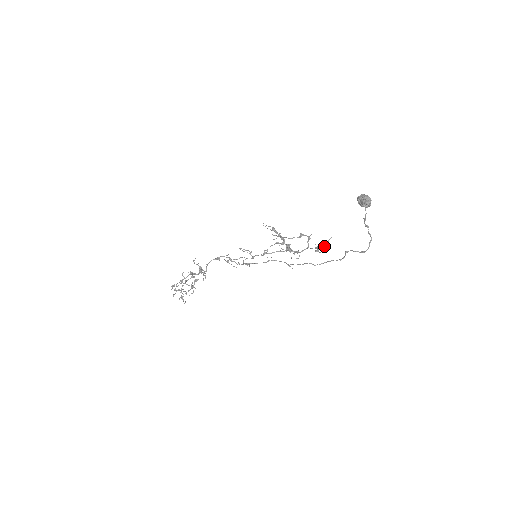
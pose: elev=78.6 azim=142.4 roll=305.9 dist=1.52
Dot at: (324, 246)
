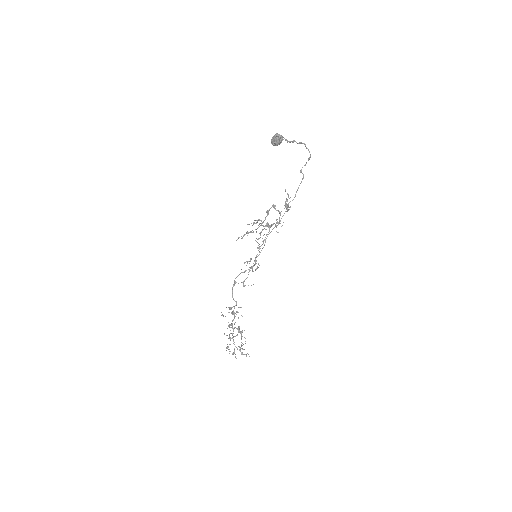
Dot at: occluded
